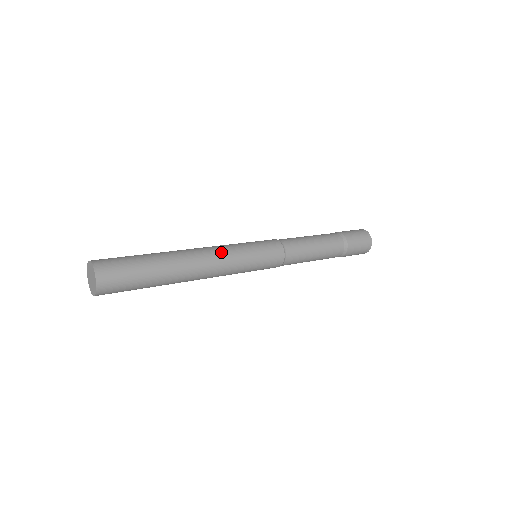
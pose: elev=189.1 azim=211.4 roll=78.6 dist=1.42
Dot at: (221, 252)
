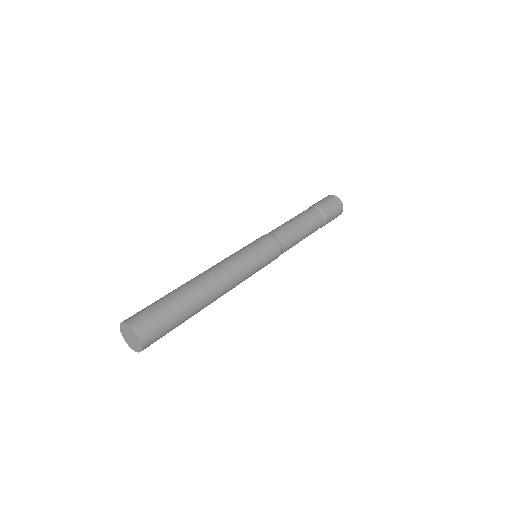
Dot at: (230, 266)
